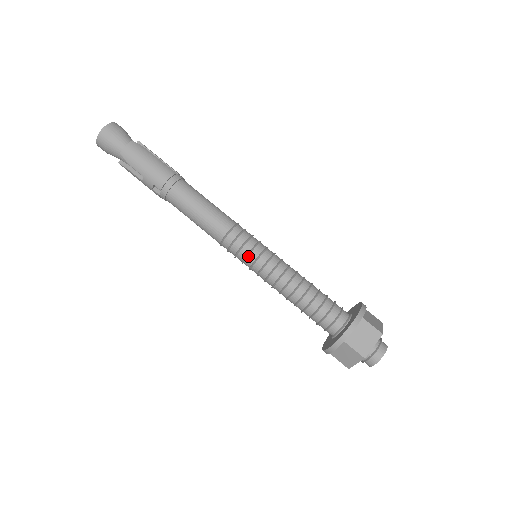
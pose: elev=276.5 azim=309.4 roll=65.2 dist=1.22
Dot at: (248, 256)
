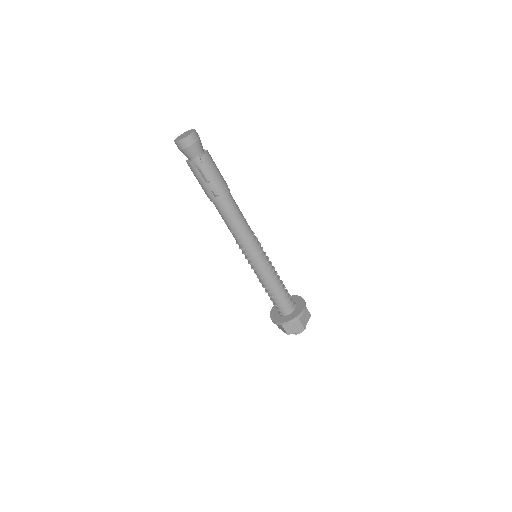
Dot at: (258, 256)
